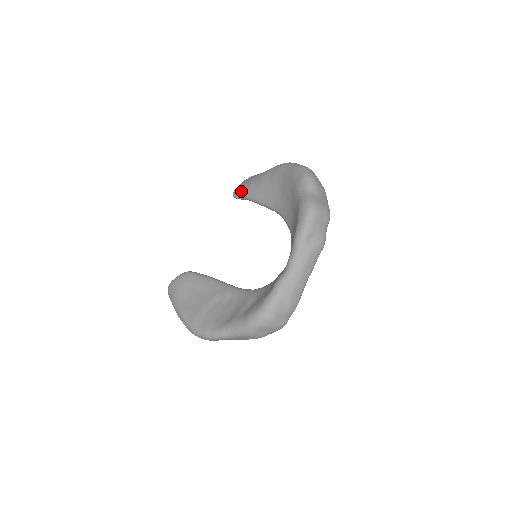
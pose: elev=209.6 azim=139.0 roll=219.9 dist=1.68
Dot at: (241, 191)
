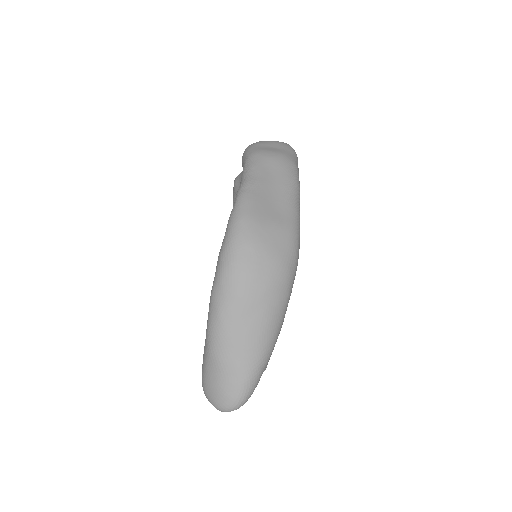
Dot at: occluded
